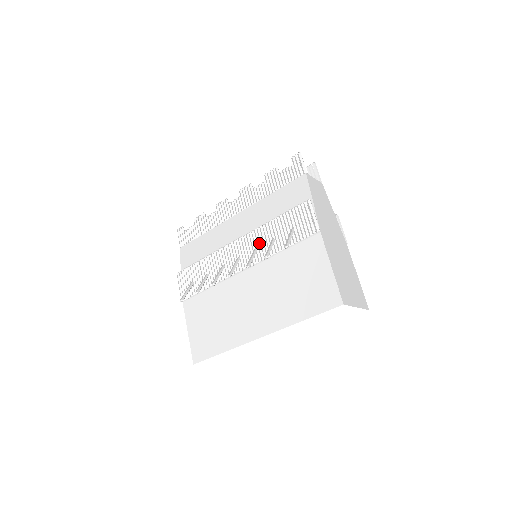
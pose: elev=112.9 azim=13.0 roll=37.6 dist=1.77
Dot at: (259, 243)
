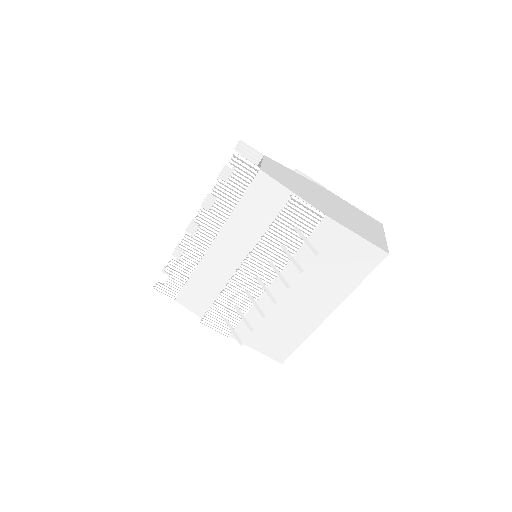
Dot at: (269, 256)
